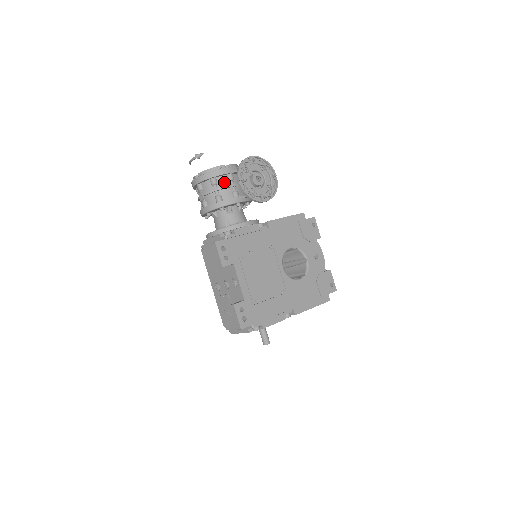
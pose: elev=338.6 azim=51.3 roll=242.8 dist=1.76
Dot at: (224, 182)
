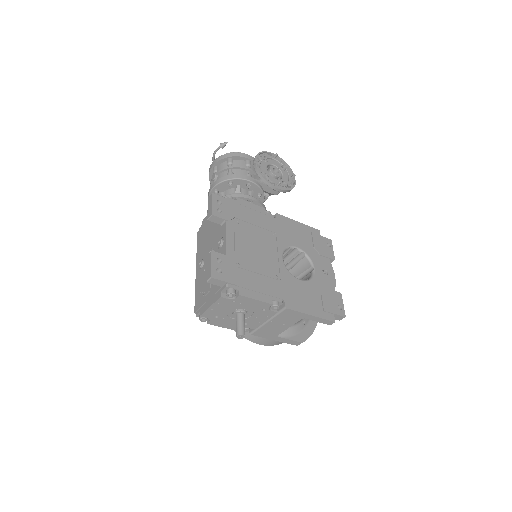
Dot at: (240, 165)
